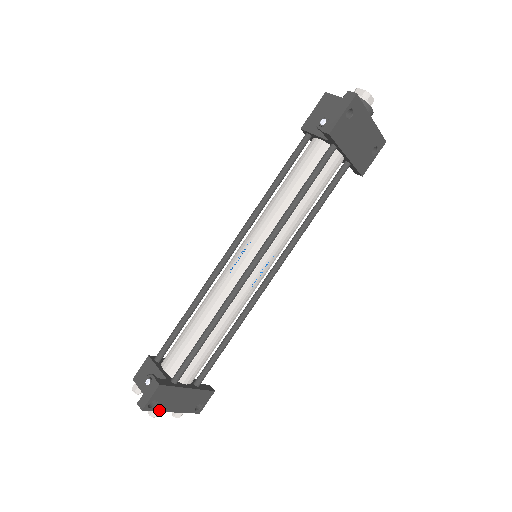
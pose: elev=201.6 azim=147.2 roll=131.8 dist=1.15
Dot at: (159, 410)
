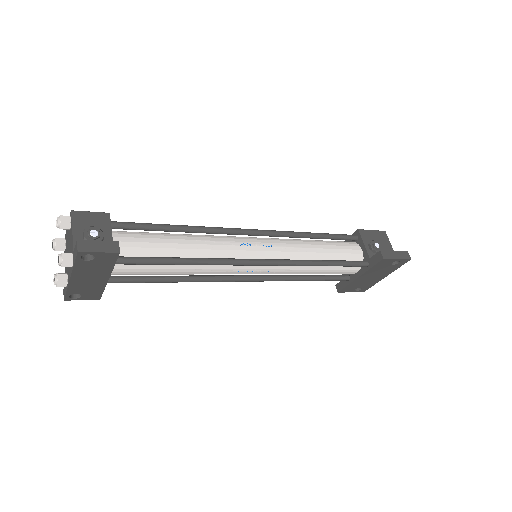
Dot at: (76, 266)
